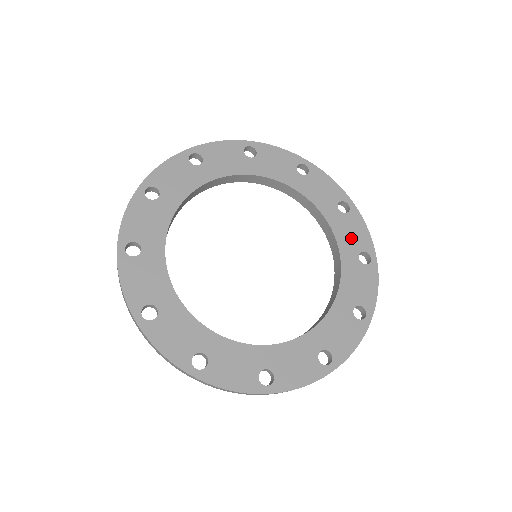
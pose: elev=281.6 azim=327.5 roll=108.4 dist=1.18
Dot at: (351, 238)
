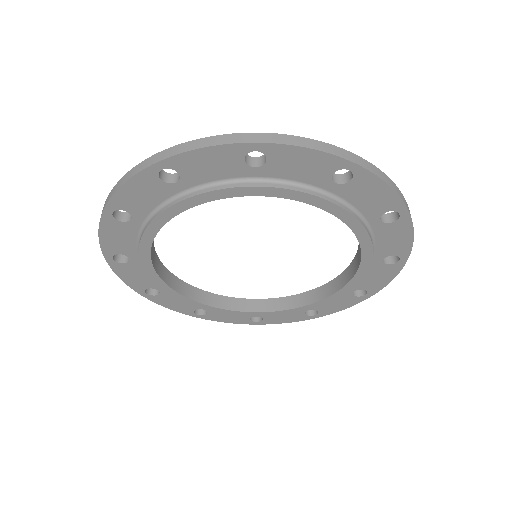
Dot at: occluded
